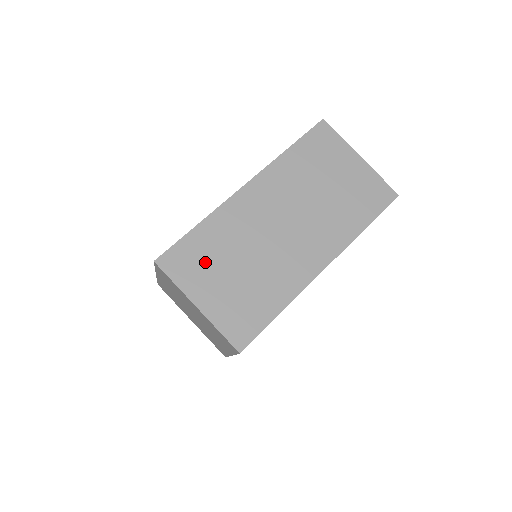
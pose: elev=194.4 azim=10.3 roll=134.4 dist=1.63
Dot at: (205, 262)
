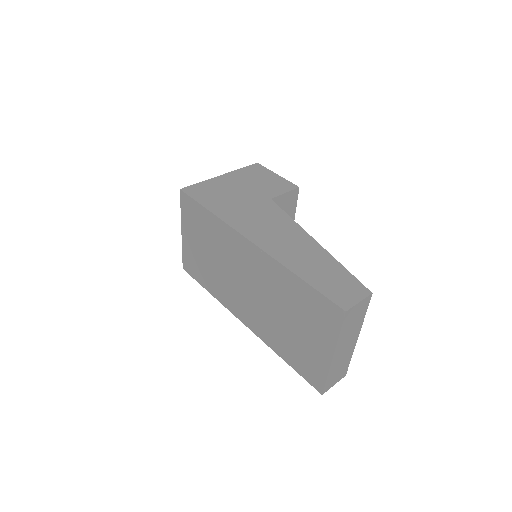
Dot at: (198, 227)
